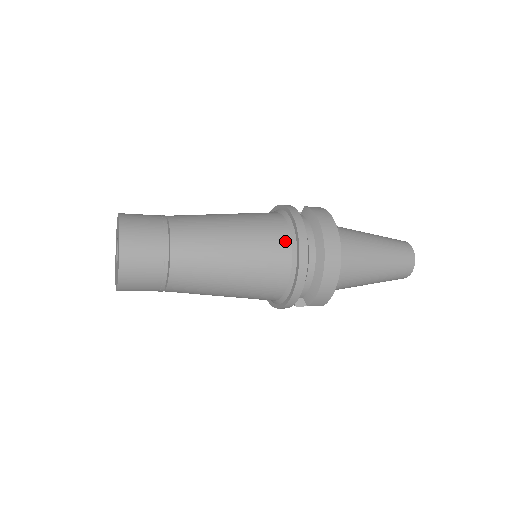
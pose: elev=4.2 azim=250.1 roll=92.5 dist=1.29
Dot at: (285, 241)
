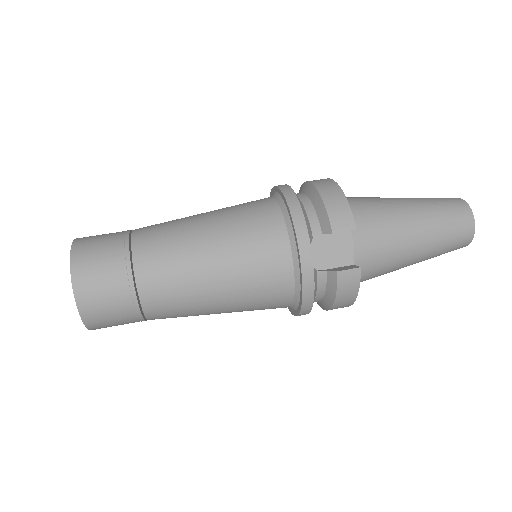
Dot at: occluded
